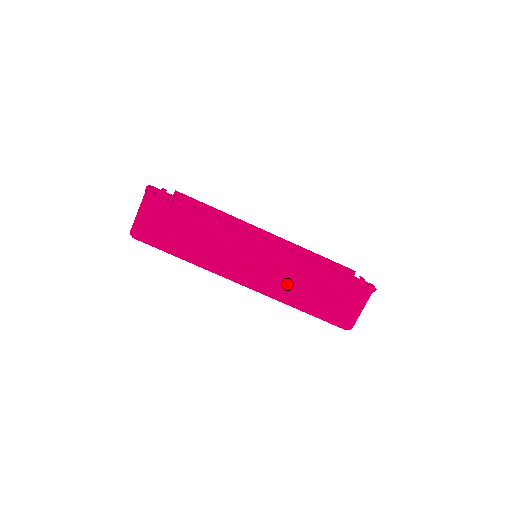
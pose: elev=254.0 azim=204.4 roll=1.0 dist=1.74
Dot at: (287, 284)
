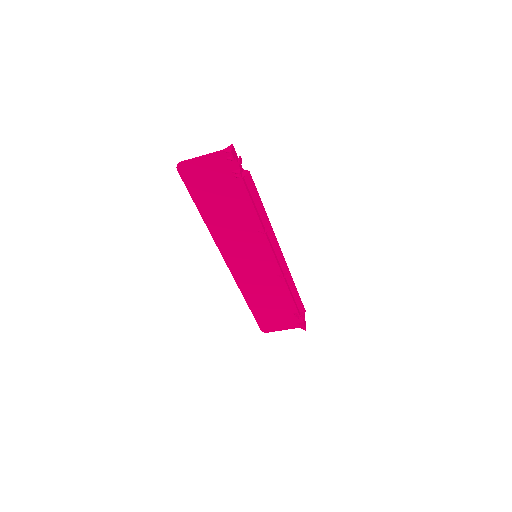
Dot at: (256, 285)
